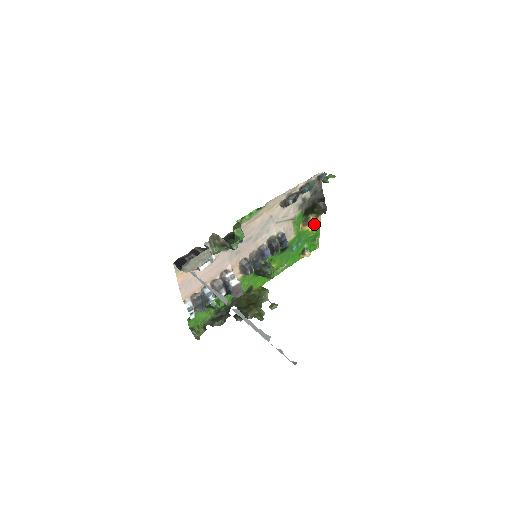
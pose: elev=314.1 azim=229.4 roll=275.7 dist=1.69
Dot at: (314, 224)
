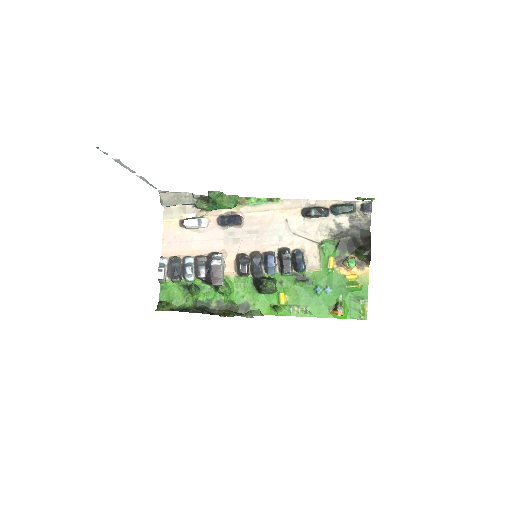
Dot at: (349, 264)
